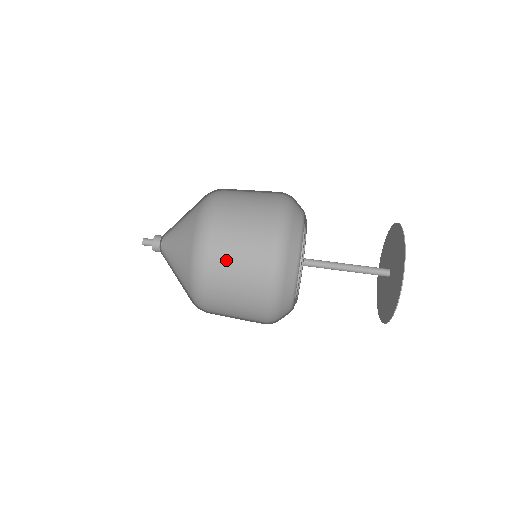
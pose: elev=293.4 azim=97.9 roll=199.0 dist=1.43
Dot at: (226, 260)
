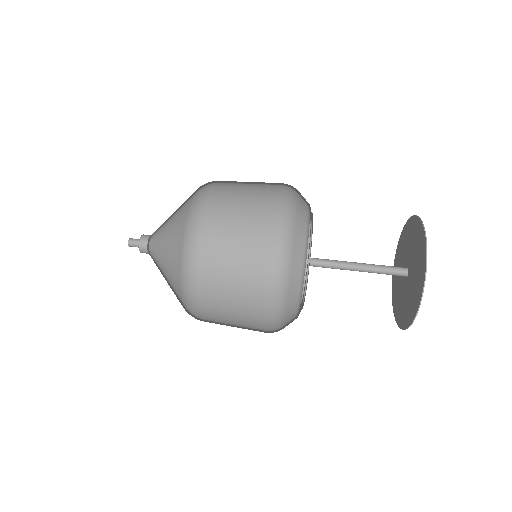
Dot at: (222, 257)
